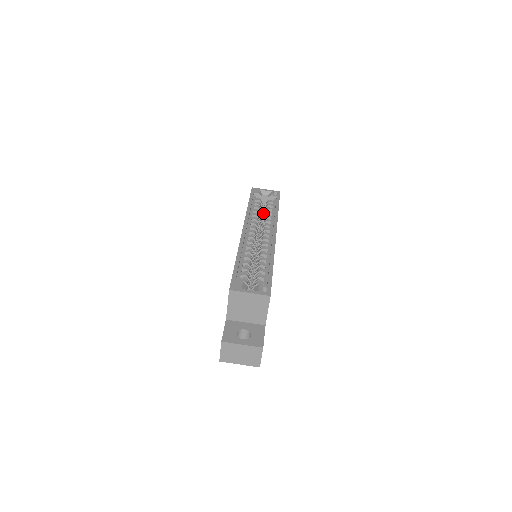
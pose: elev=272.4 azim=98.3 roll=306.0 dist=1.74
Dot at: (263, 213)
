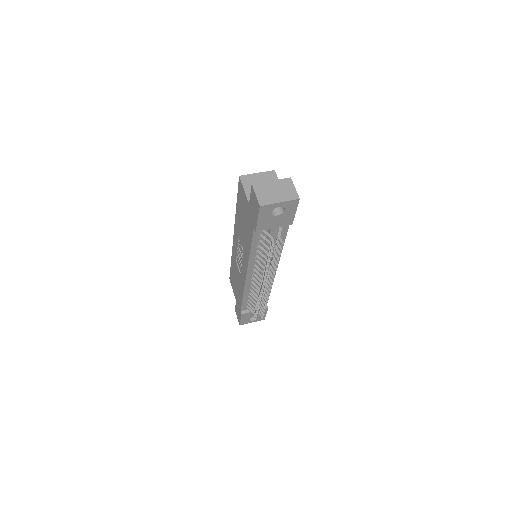
Dot at: occluded
